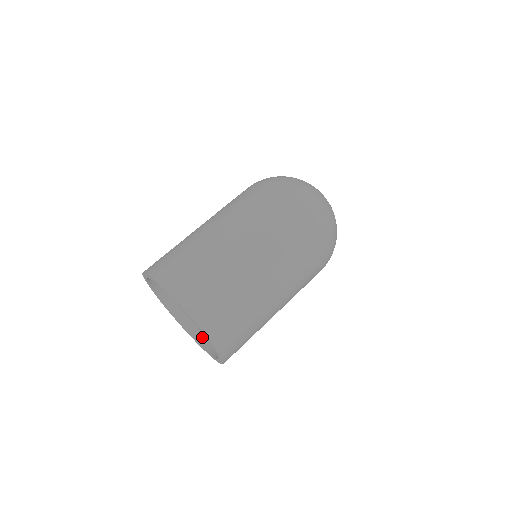
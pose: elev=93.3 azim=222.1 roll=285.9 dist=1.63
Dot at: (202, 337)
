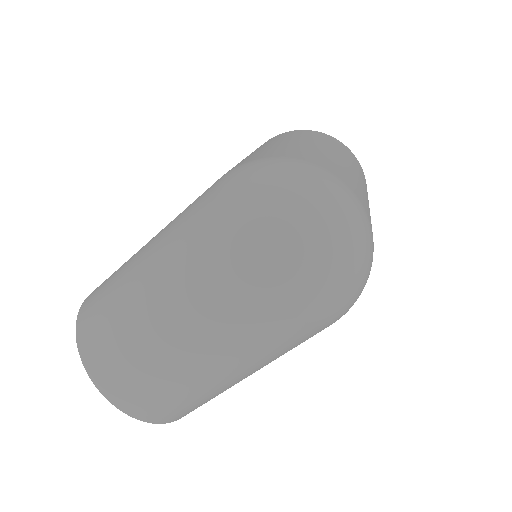
Dot at: occluded
